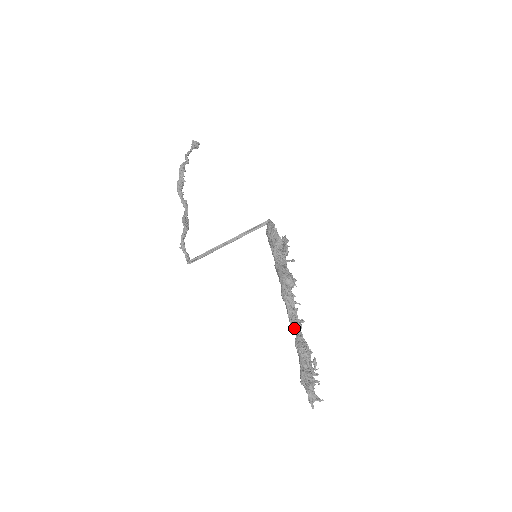
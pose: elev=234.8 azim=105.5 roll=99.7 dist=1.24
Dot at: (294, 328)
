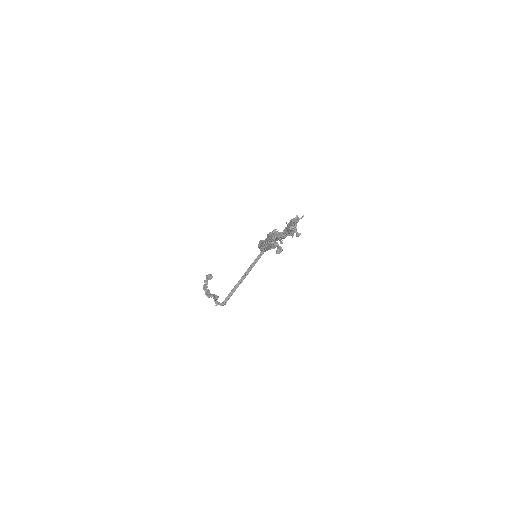
Dot at: (283, 235)
